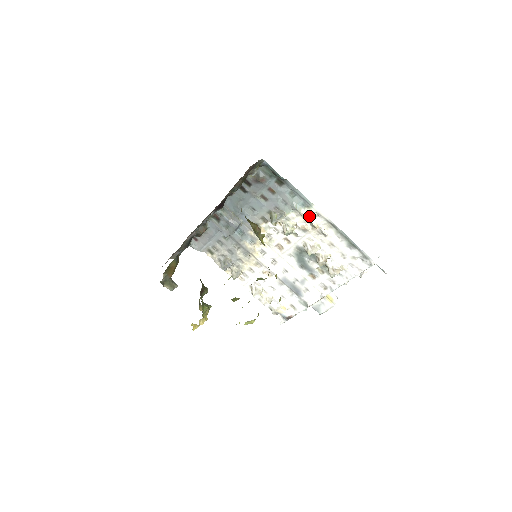
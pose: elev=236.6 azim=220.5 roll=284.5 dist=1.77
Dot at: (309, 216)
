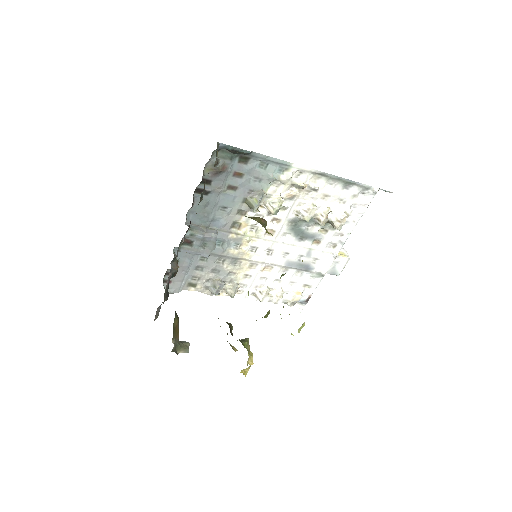
Dot at: (291, 179)
